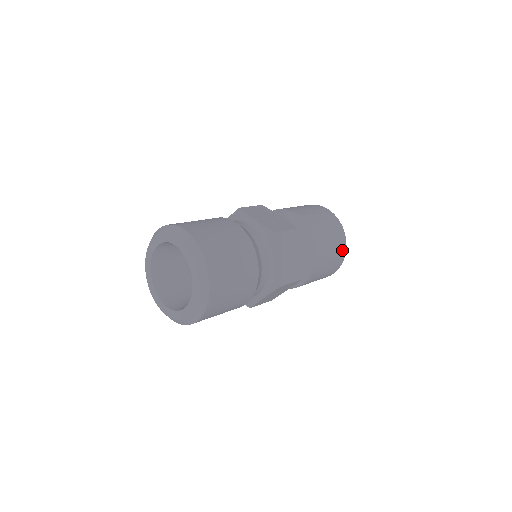
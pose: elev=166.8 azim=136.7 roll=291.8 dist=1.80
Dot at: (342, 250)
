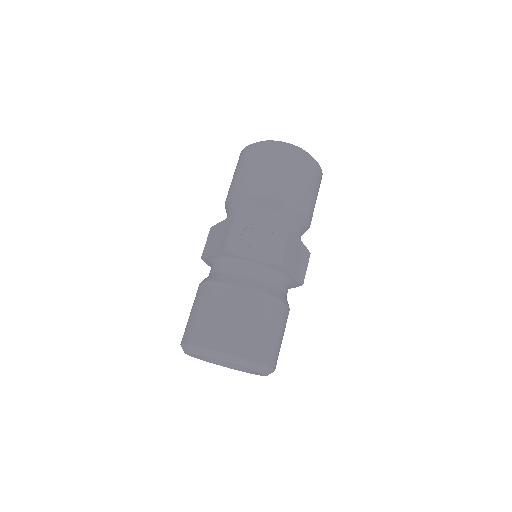
Dot at: (320, 177)
